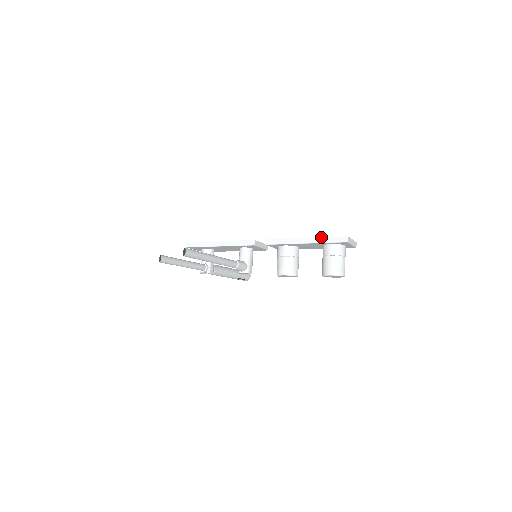
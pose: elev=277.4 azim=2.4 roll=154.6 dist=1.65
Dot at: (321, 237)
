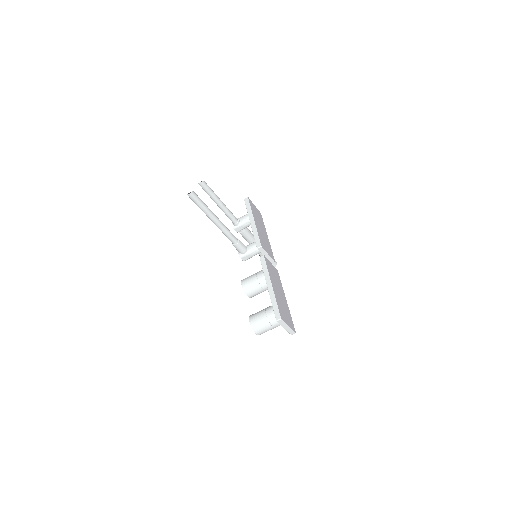
Dot at: (275, 297)
